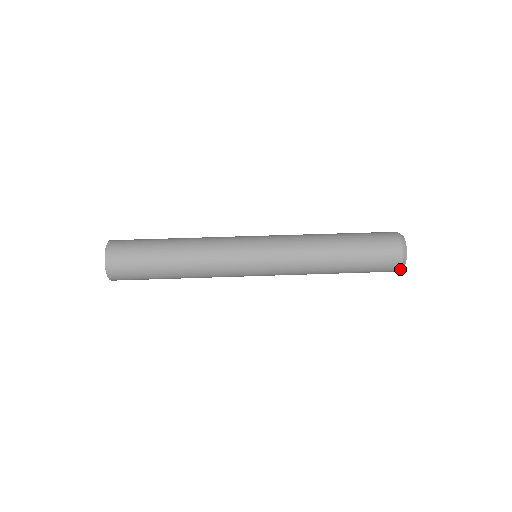
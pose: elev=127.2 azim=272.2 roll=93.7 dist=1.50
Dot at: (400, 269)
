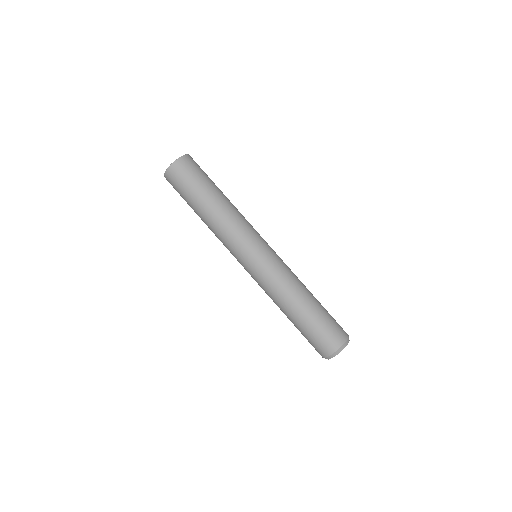
Dot at: occluded
